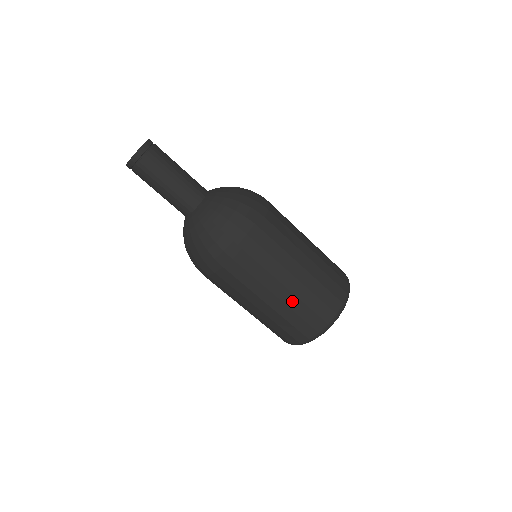
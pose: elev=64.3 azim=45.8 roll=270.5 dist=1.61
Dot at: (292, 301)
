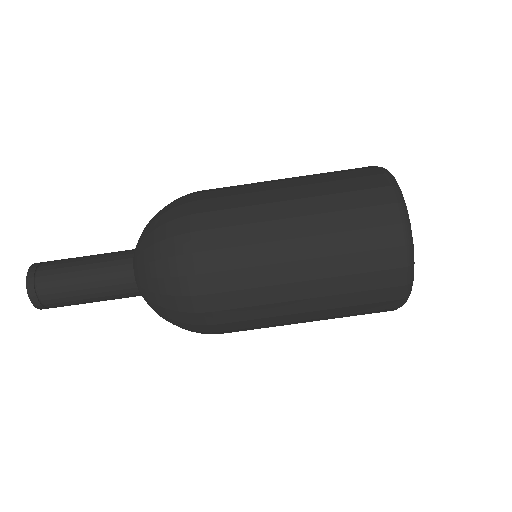
Dot at: (328, 267)
